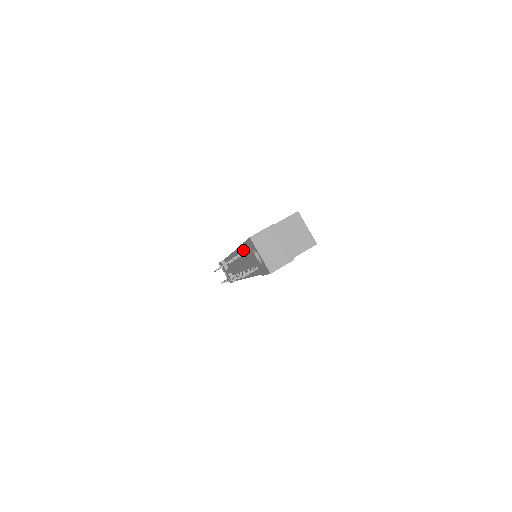
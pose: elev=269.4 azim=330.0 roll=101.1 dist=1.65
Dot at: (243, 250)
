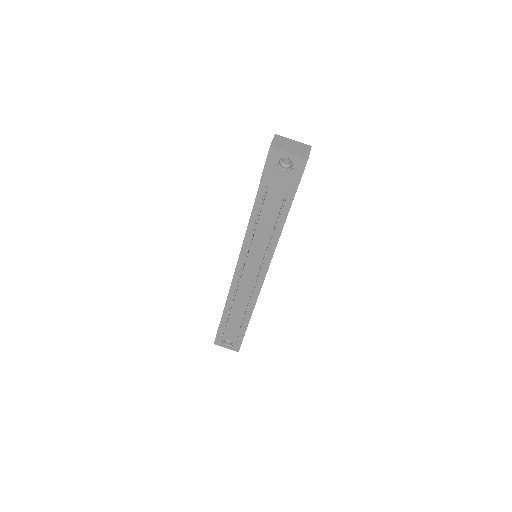
Dot at: (255, 219)
